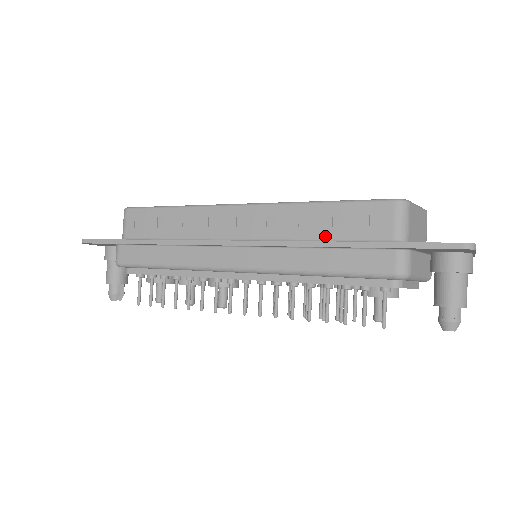
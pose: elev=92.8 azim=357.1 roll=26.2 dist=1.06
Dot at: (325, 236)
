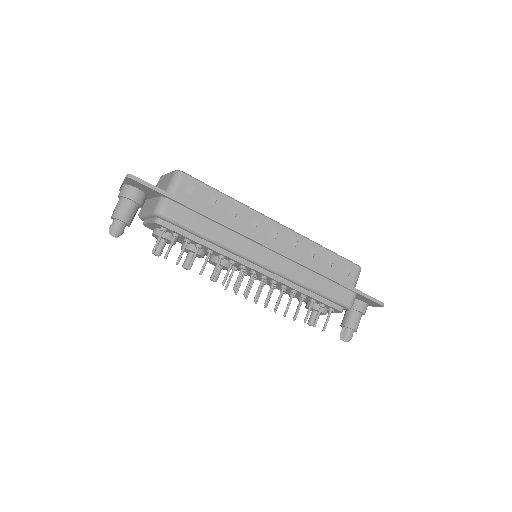
Dot at: (321, 269)
